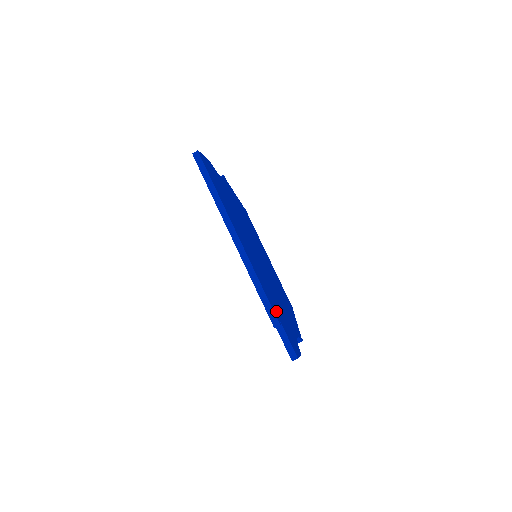
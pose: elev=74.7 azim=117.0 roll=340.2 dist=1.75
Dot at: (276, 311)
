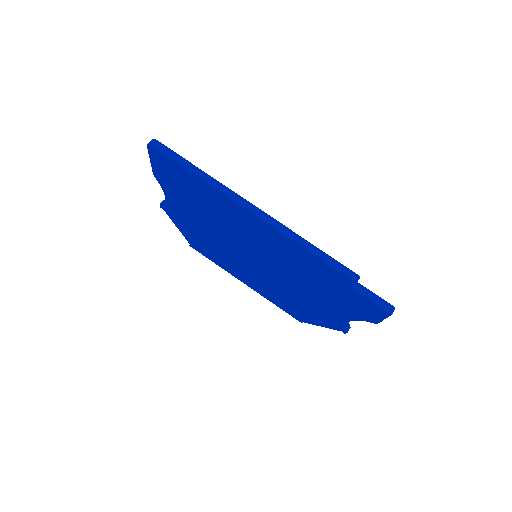
Dot at: occluded
